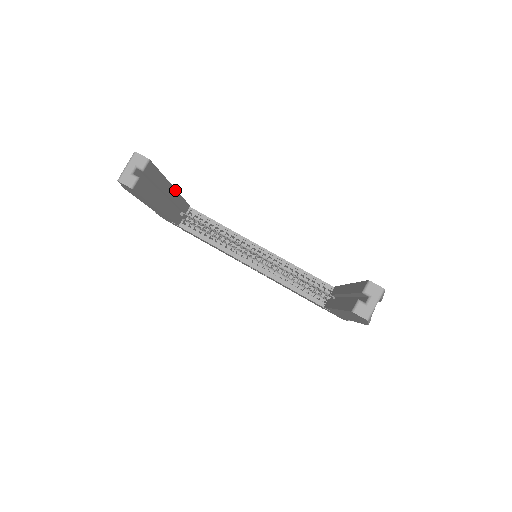
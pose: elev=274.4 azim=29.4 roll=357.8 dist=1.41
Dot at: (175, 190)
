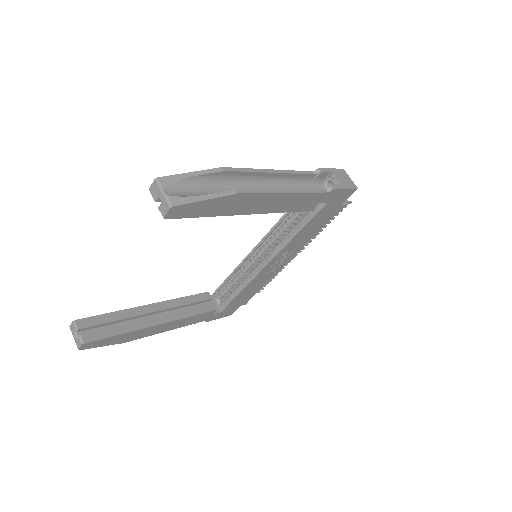
Dot at: (156, 304)
